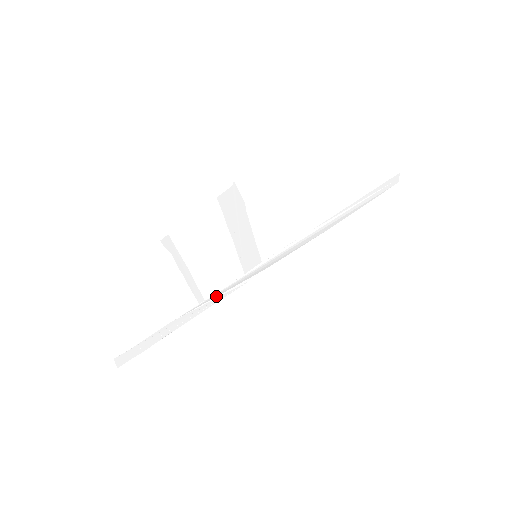
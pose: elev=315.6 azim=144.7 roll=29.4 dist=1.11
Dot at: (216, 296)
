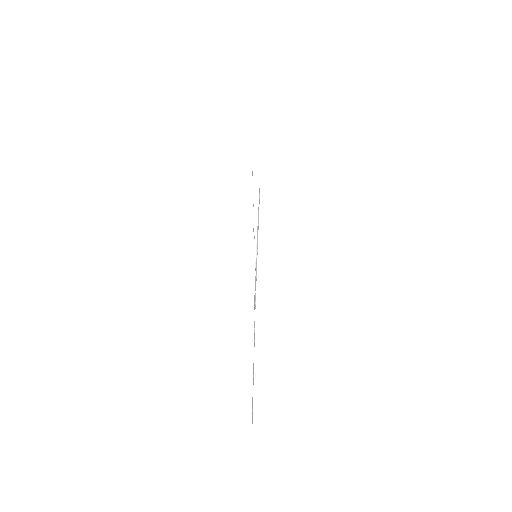
Dot at: occluded
